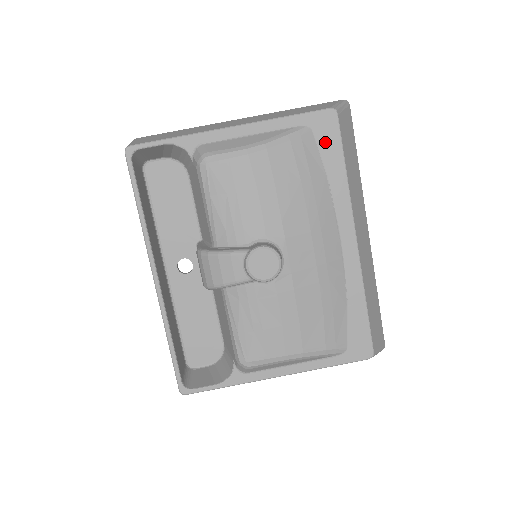
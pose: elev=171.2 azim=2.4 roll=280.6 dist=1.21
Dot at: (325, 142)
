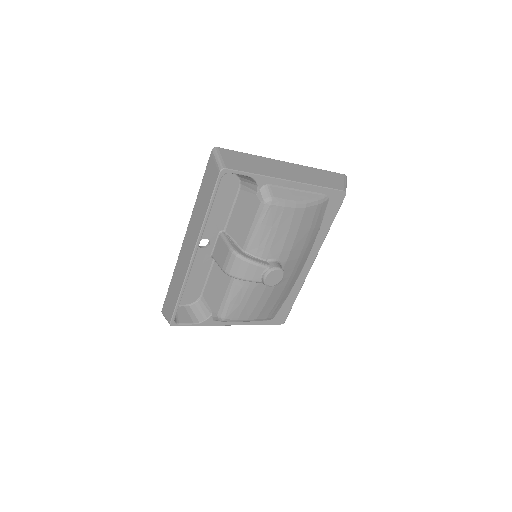
Dot at: (331, 208)
